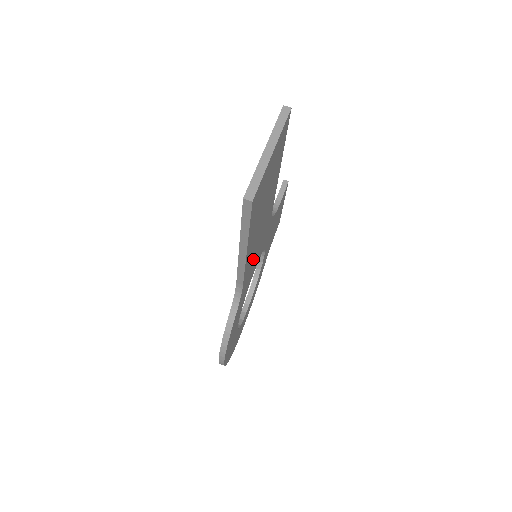
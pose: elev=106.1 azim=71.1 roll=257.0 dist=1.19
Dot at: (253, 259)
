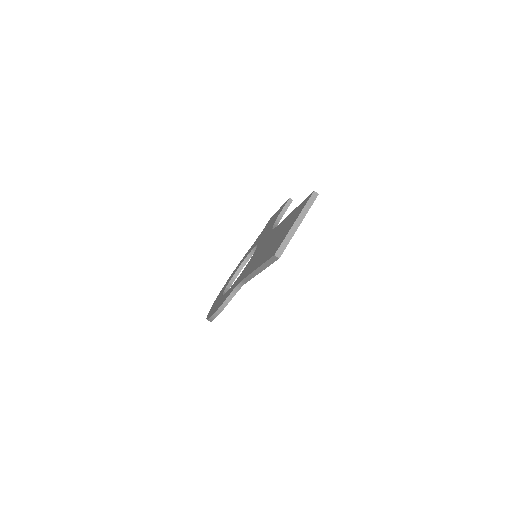
Dot at: occluded
